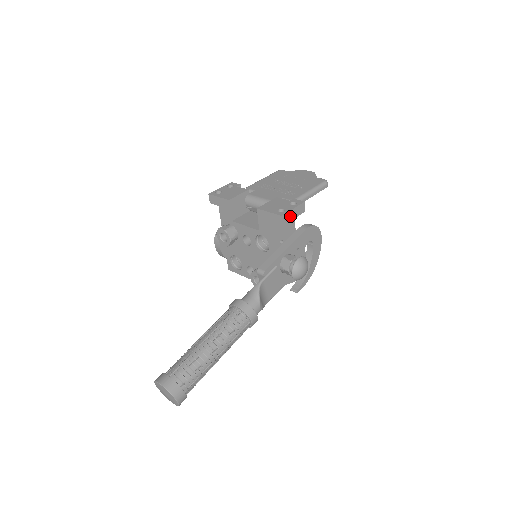
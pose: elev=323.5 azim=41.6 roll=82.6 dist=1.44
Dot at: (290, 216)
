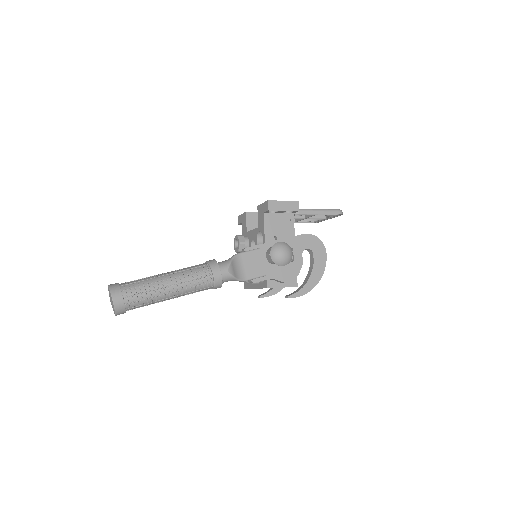
Dot at: (279, 206)
